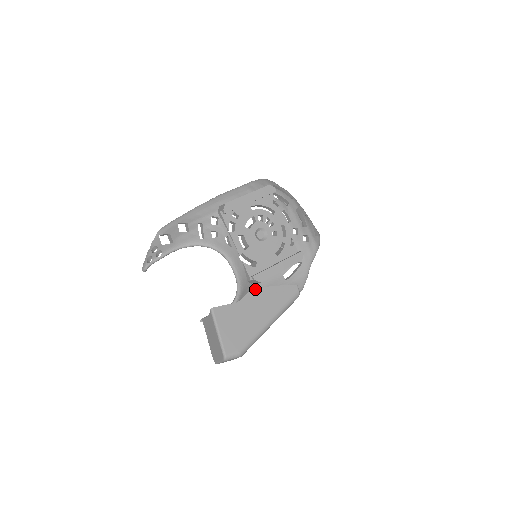
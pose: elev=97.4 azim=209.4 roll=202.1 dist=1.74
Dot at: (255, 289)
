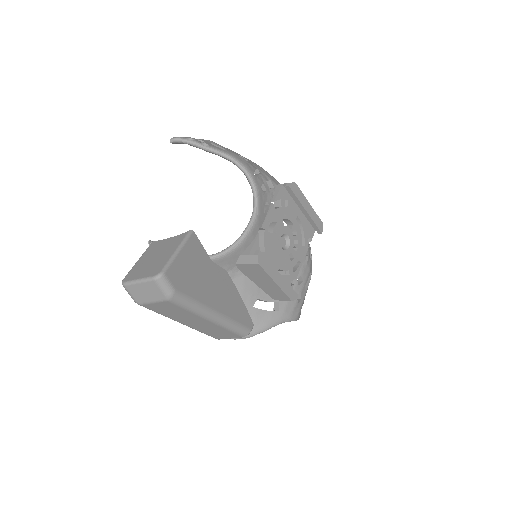
Dot at: (229, 276)
